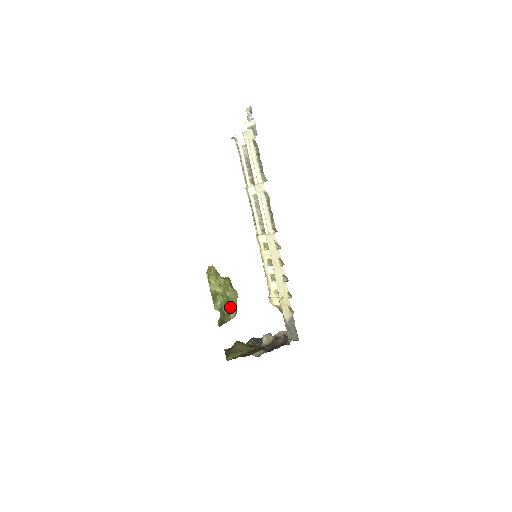
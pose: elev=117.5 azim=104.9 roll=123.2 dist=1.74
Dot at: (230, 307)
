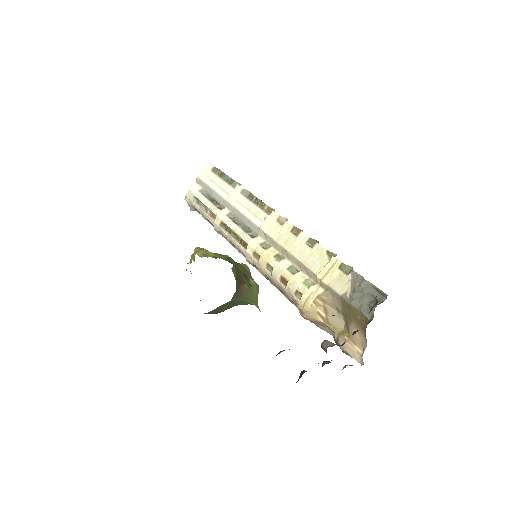
Dot at: (244, 271)
